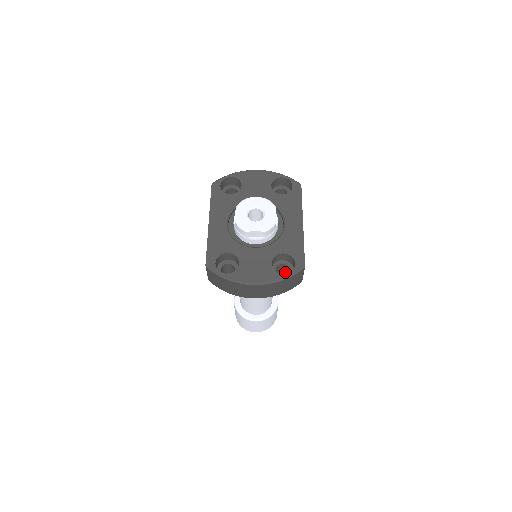
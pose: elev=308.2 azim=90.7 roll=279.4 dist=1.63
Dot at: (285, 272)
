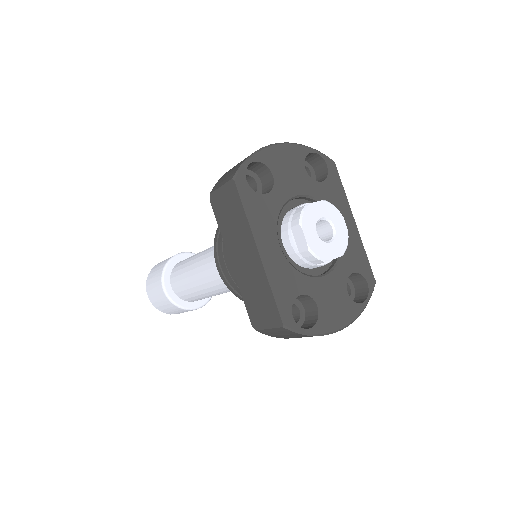
Dot at: occluded
